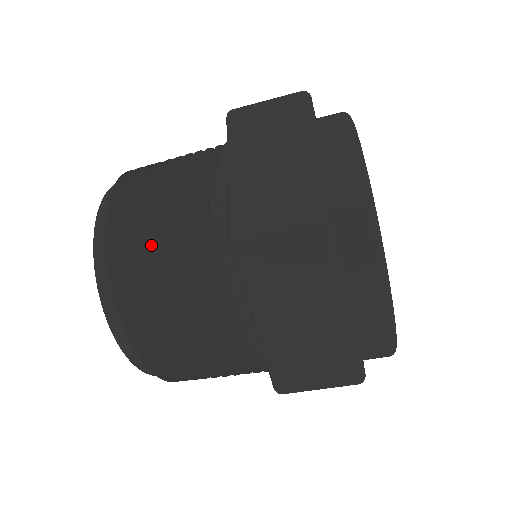
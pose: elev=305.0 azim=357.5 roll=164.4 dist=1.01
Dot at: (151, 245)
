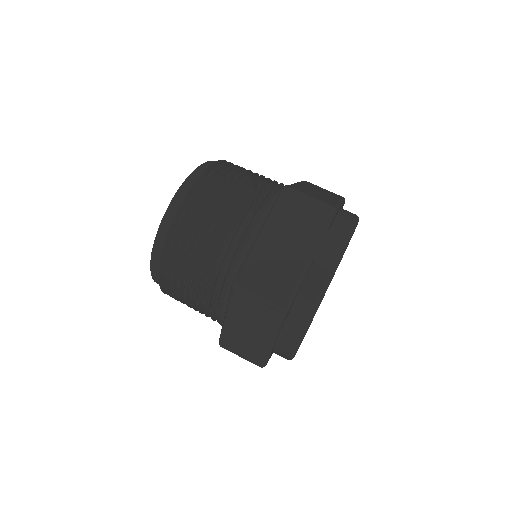
Dot at: (235, 178)
